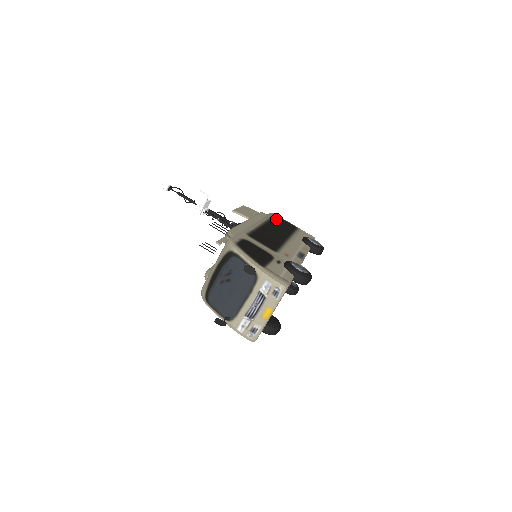
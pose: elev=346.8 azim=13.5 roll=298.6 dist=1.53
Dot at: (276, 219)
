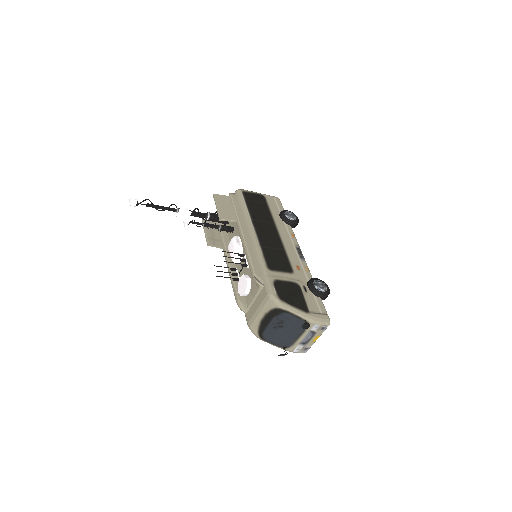
Dot at: (249, 201)
